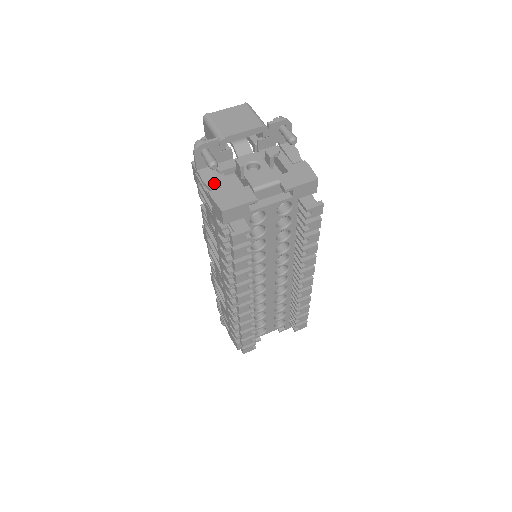
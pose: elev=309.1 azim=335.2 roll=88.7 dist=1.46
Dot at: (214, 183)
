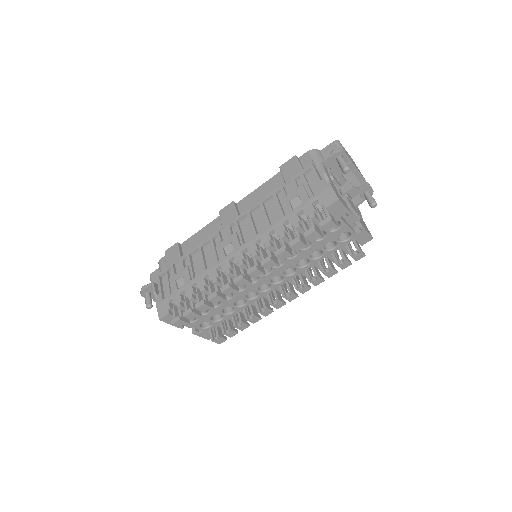
Dot at: (331, 180)
